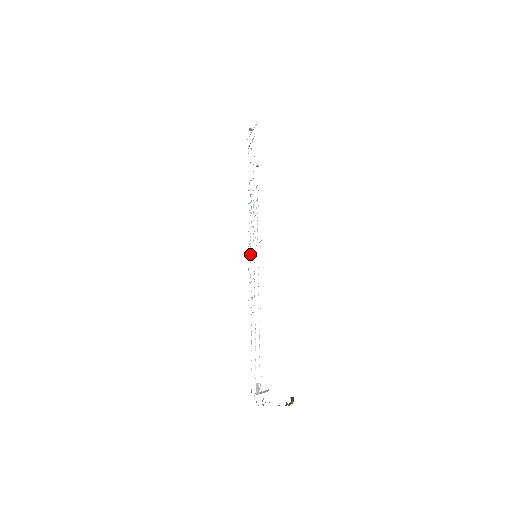
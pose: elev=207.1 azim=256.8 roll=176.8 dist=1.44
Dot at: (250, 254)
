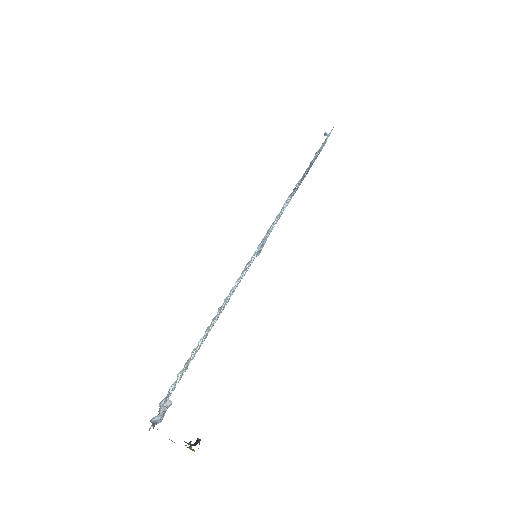
Dot at: (255, 256)
